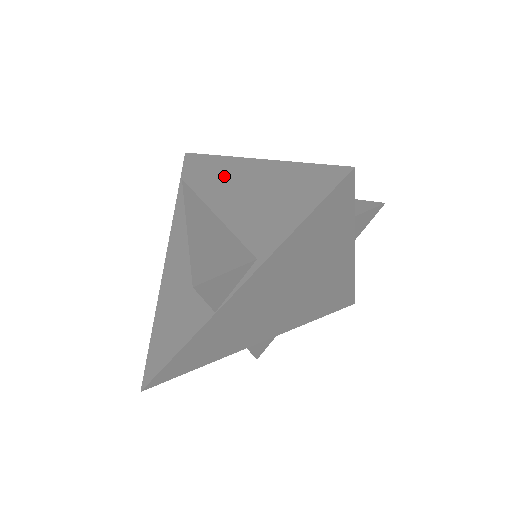
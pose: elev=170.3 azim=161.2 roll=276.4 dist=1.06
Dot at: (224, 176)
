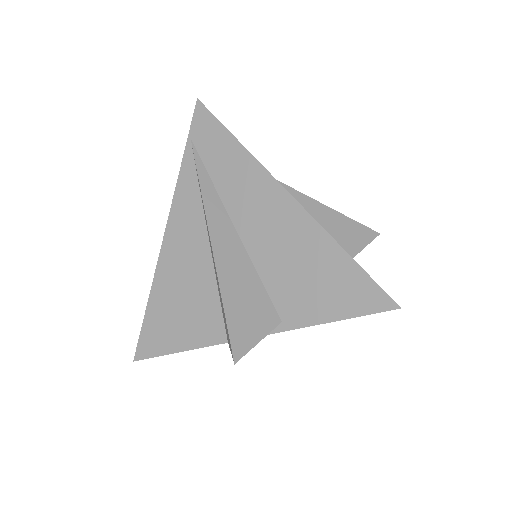
Dot at: (254, 190)
